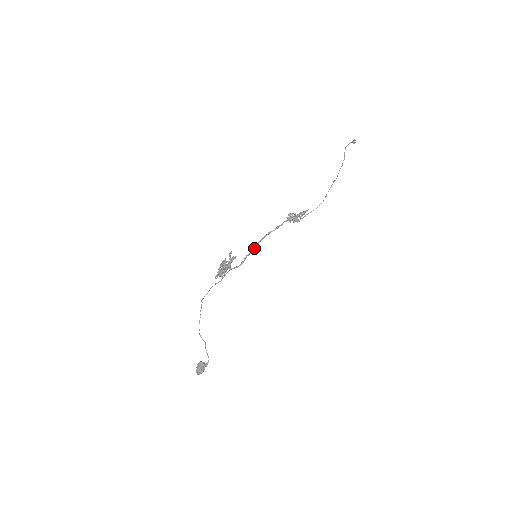
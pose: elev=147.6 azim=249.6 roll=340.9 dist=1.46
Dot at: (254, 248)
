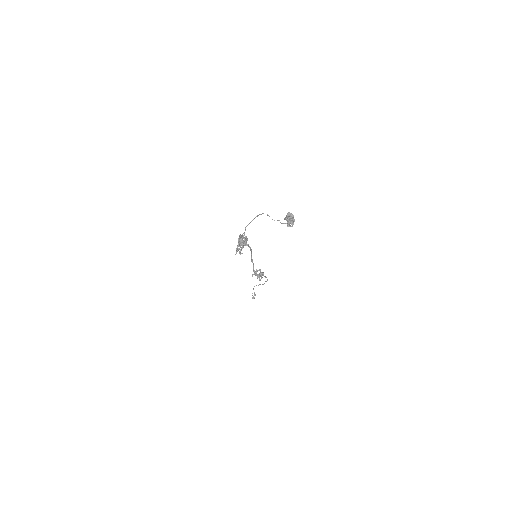
Dot at: (251, 254)
